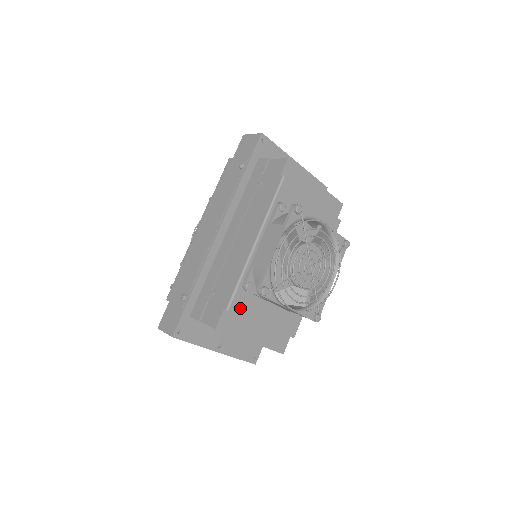
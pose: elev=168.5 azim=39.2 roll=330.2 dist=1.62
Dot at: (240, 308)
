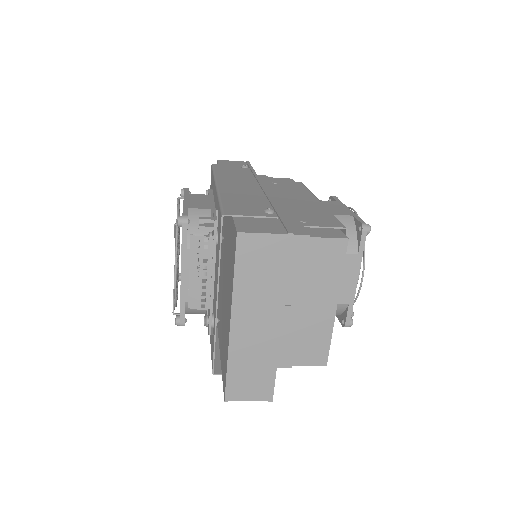
Dot at: occluded
